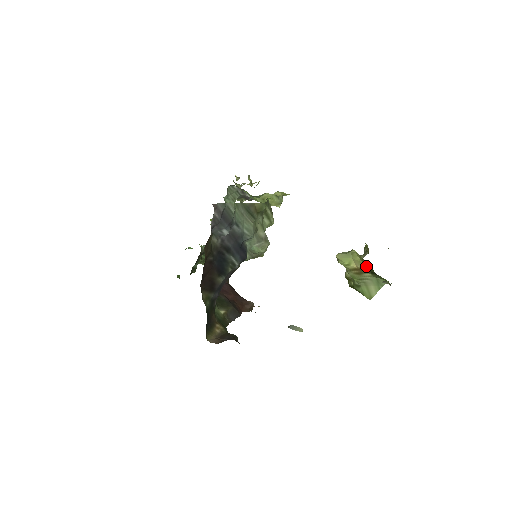
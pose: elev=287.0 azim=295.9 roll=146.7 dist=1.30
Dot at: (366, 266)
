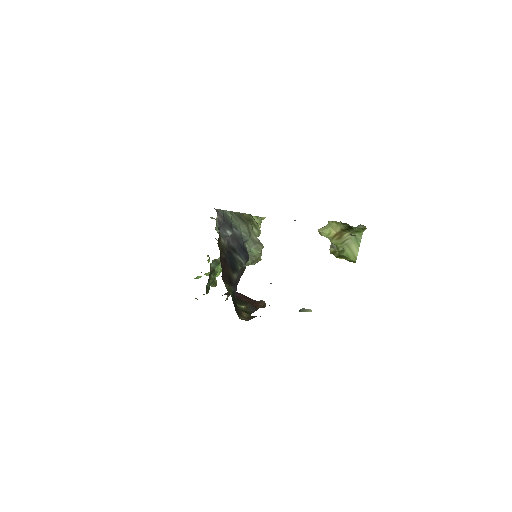
Dot at: (343, 224)
